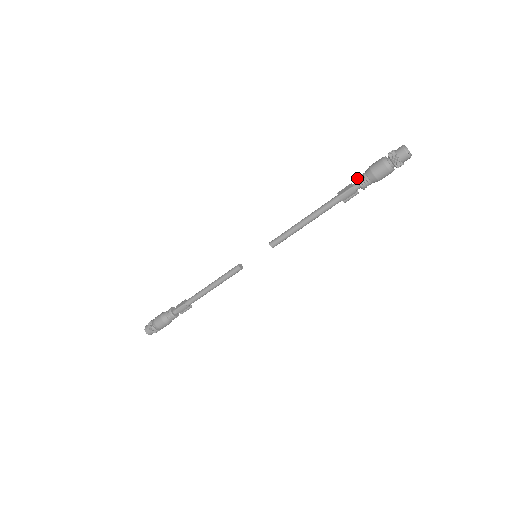
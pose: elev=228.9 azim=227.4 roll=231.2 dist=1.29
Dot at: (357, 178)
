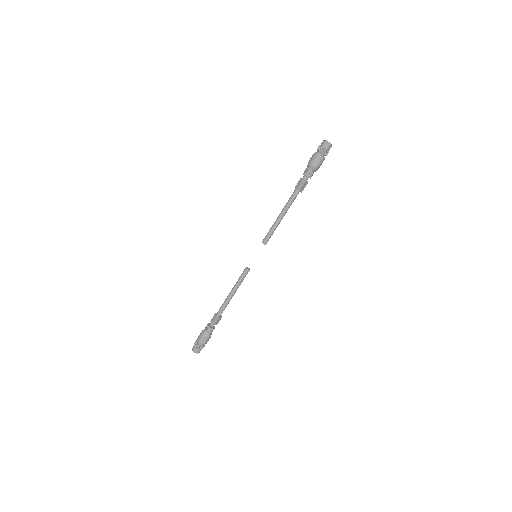
Dot at: (304, 173)
